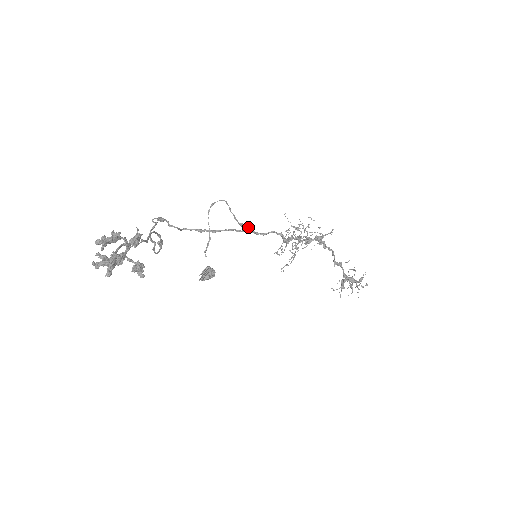
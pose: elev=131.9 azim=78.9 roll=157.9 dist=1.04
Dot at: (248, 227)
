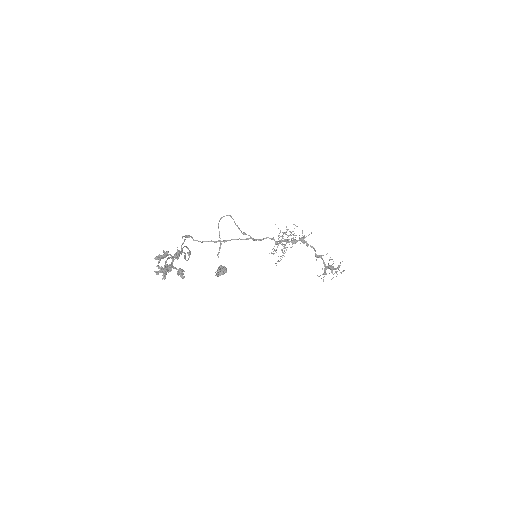
Dot at: (249, 235)
